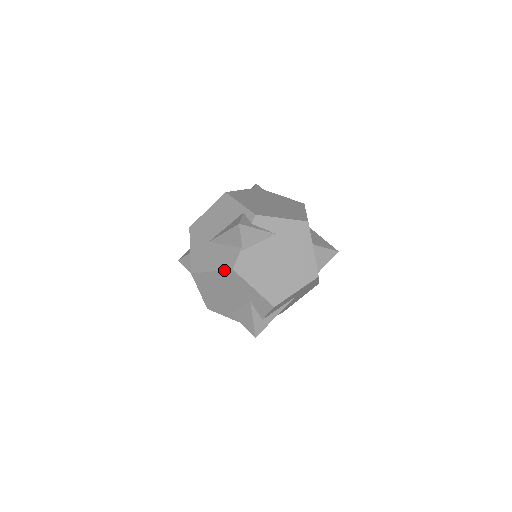
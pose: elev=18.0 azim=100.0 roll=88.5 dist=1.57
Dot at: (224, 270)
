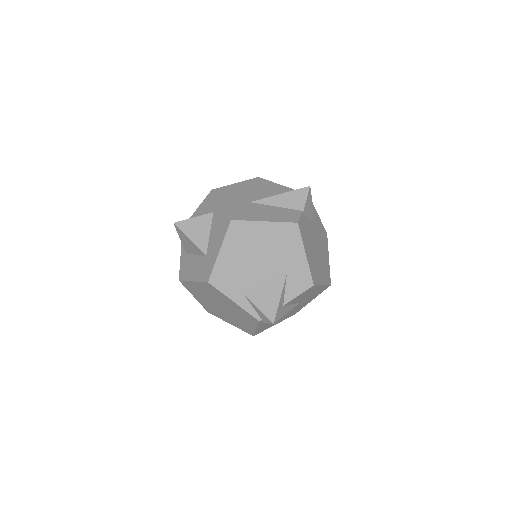
Dot at: (285, 222)
